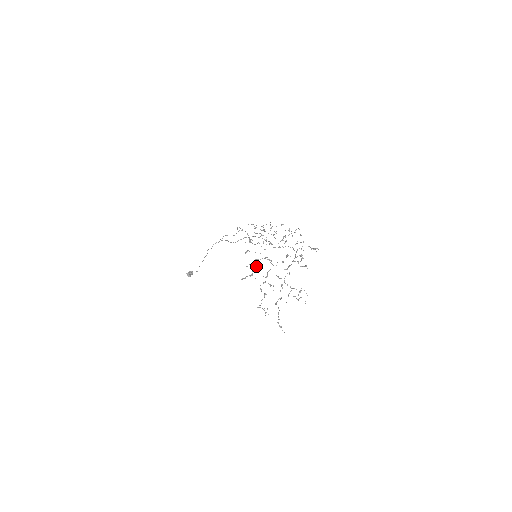
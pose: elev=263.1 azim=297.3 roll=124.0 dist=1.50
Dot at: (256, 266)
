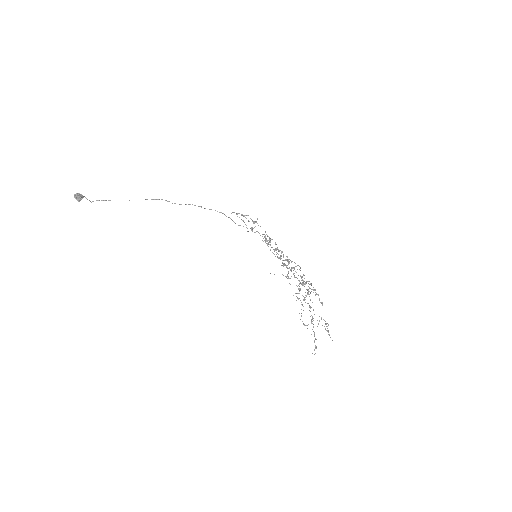
Dot at: occluded
